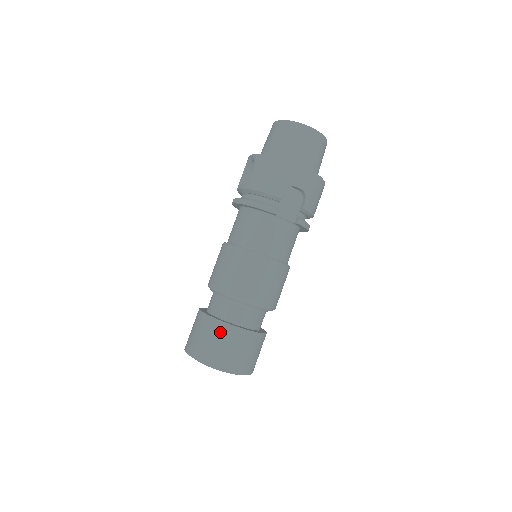
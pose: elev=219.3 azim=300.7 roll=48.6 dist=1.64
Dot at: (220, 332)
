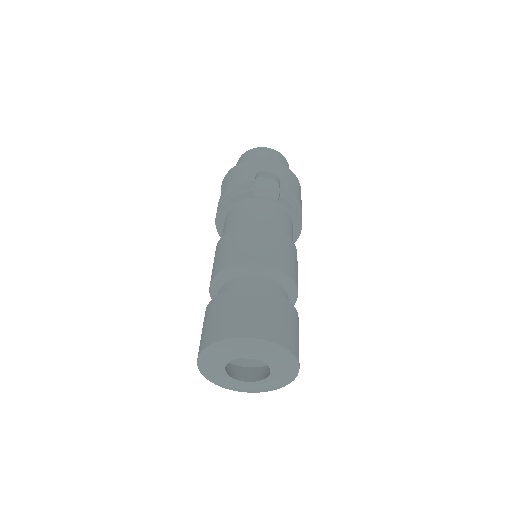
Dot at: (229, 301)
